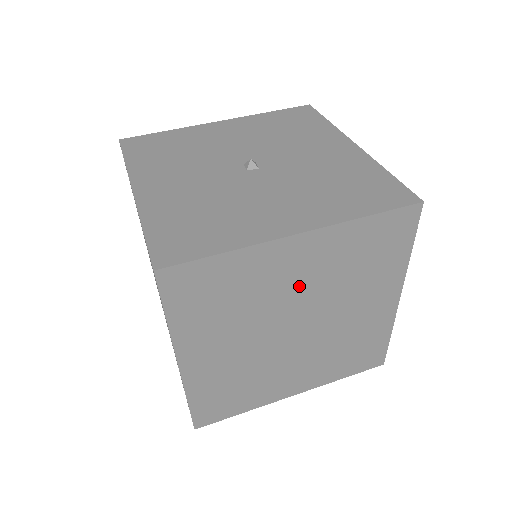
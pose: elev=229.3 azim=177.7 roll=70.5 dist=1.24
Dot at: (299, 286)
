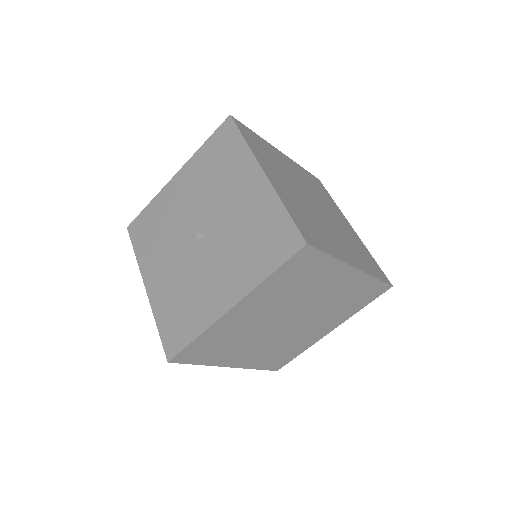
Dot at: (264, 315)
